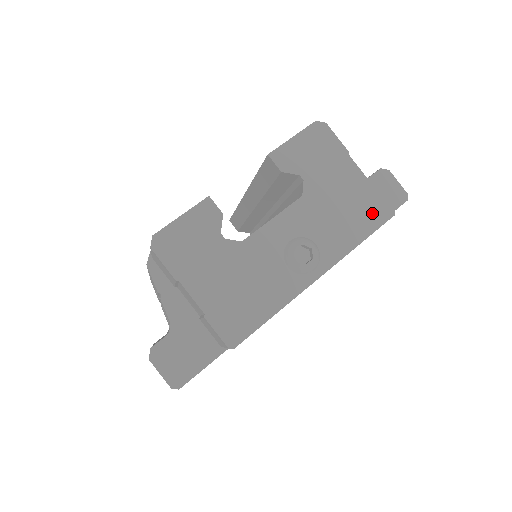
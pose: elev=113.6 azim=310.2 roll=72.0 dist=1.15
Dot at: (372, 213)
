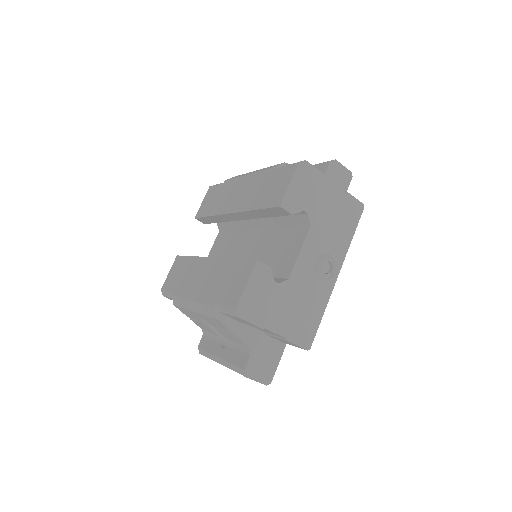
Dot at: (352, 213)
